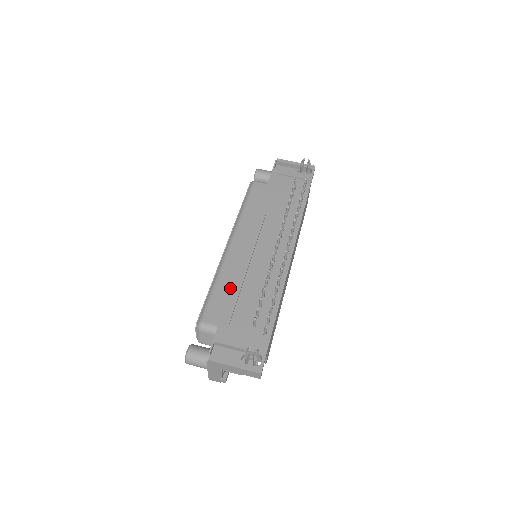
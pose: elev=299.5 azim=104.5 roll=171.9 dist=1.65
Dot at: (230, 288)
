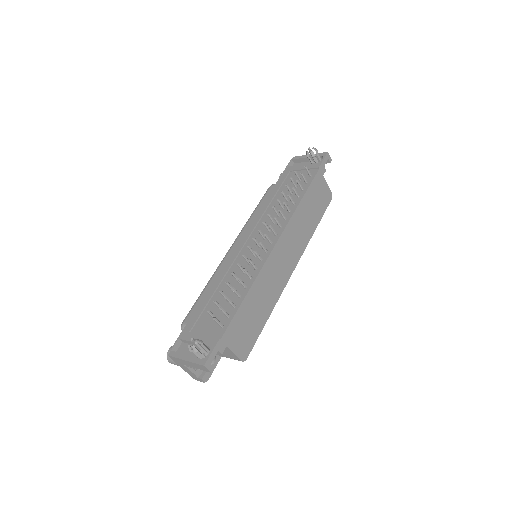
Dot at: occluded
